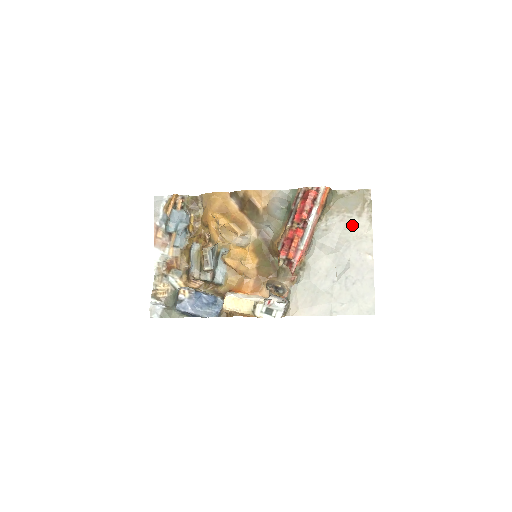
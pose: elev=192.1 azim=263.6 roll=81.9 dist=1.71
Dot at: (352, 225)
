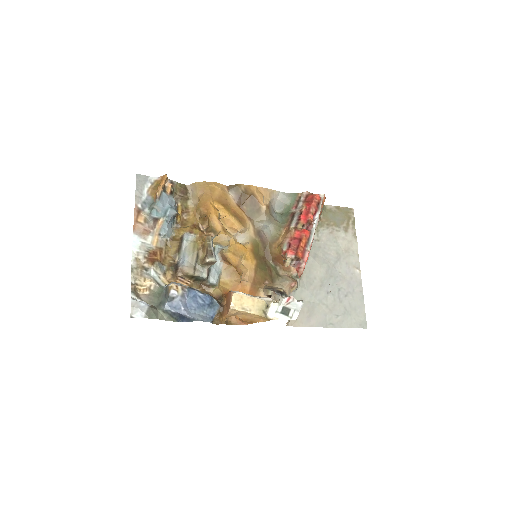
Dot at: (340, 239)
